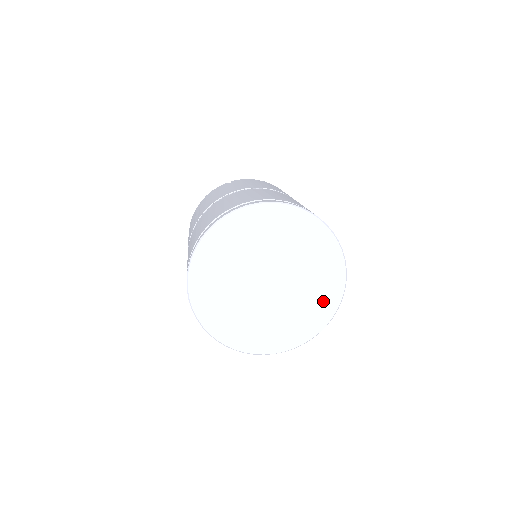
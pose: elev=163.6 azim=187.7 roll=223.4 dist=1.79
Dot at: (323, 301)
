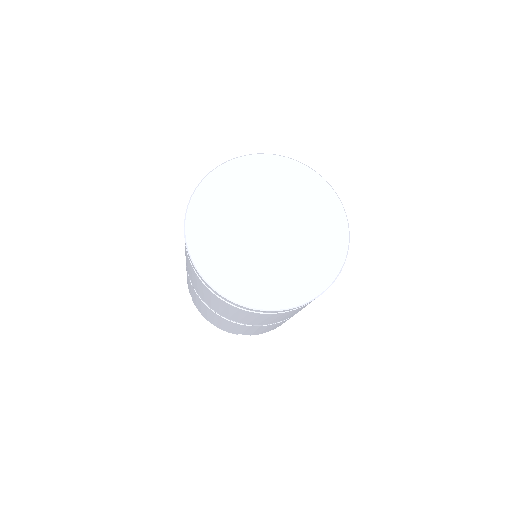
Dot at: (314, 273)
